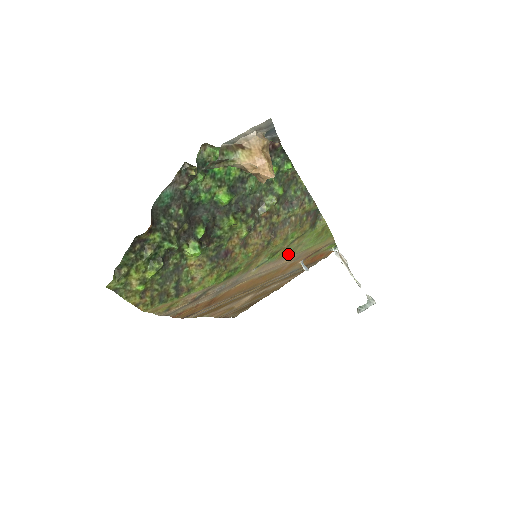
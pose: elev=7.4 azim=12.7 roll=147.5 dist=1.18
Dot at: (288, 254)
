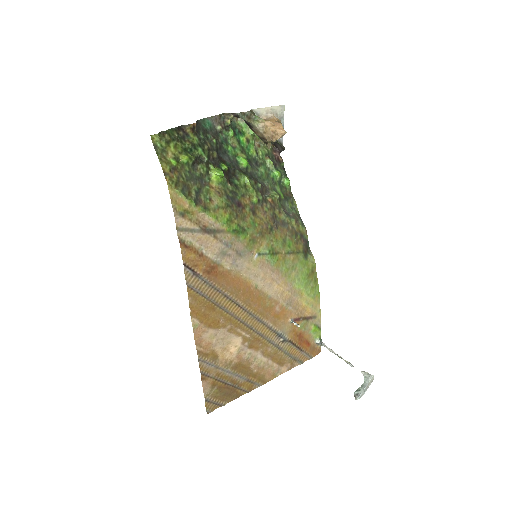
Dot at: (284, 272)
